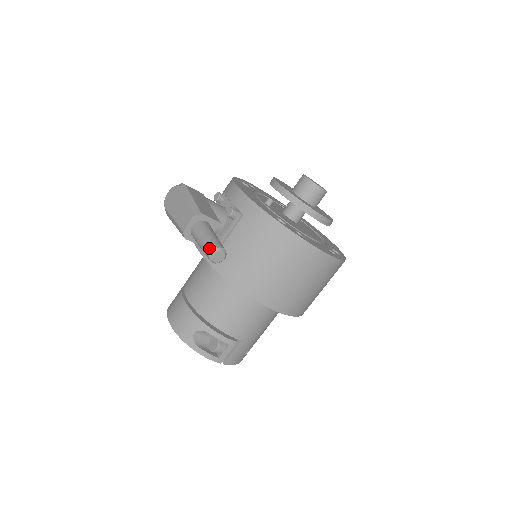
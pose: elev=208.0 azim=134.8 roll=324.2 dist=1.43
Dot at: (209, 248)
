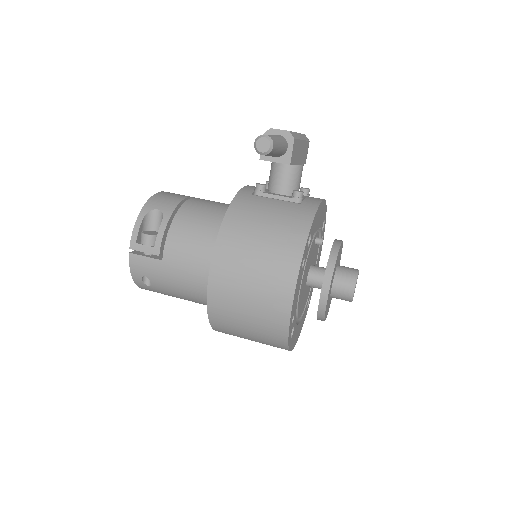
Dot at: (268, 135)
